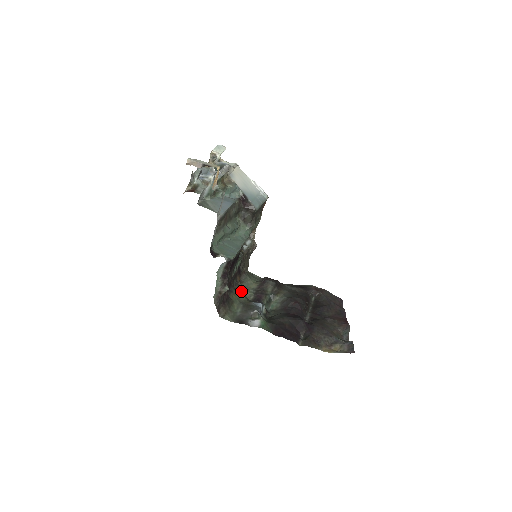
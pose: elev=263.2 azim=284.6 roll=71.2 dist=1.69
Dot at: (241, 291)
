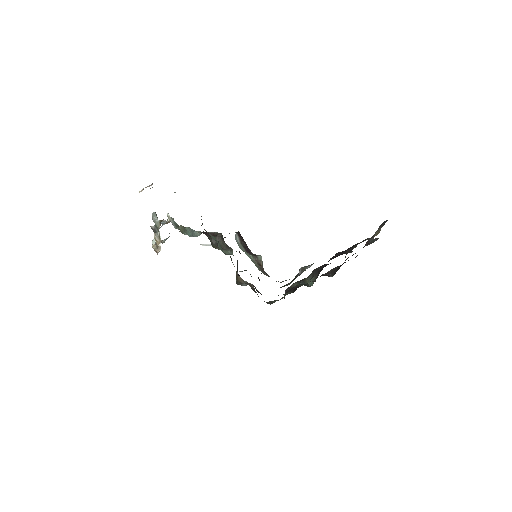
Dot at: occluded
